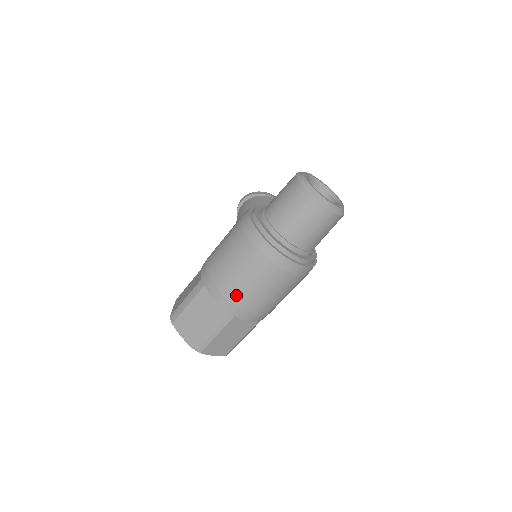
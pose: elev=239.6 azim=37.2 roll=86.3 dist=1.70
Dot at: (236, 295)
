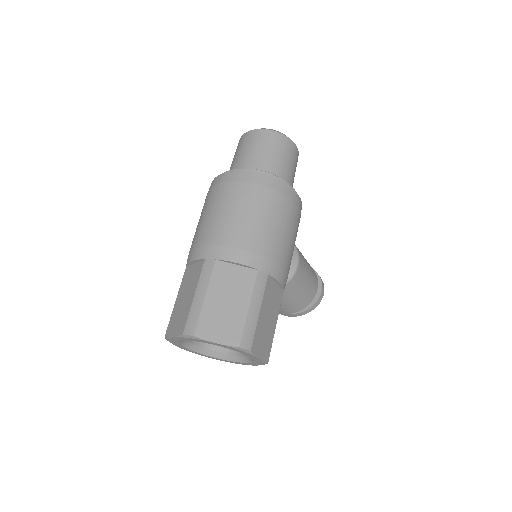
Dot at: (208, 235)
